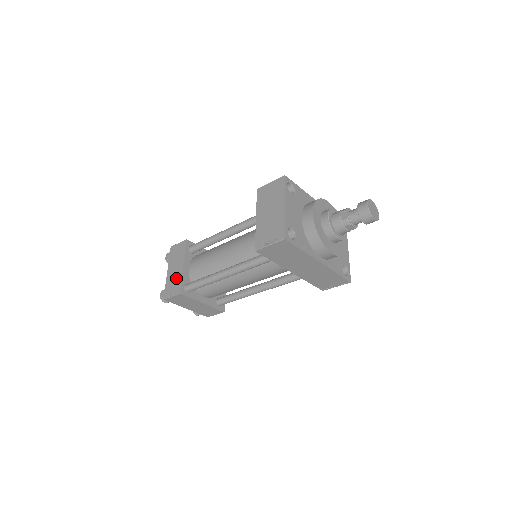
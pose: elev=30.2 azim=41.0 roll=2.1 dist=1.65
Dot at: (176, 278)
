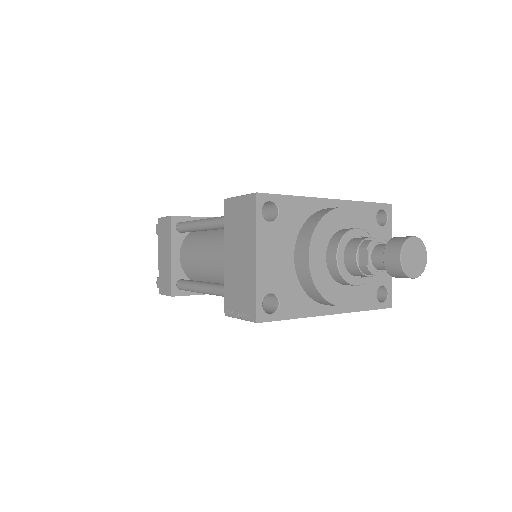
Dot at: (166, 271)
